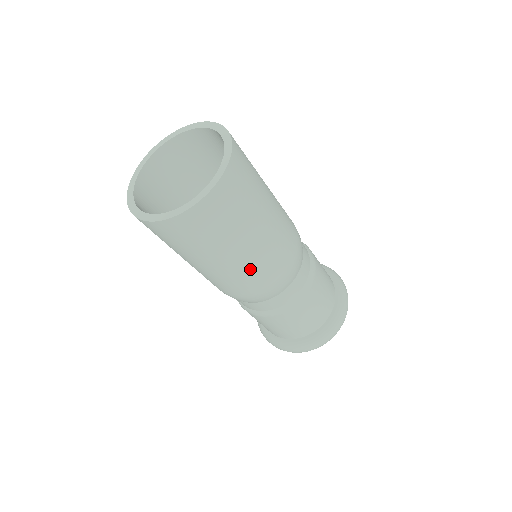
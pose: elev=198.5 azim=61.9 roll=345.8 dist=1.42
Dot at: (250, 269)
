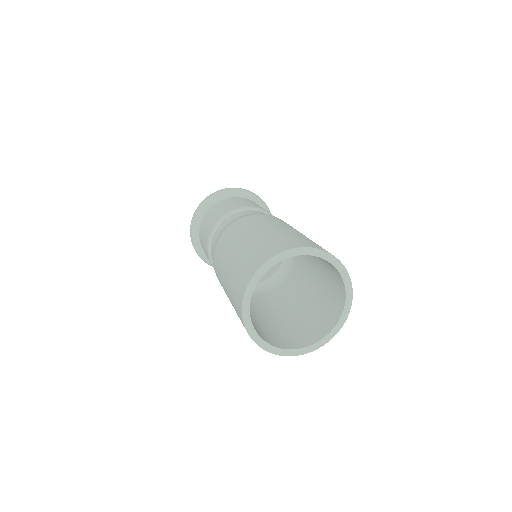
Dot at: occluded
